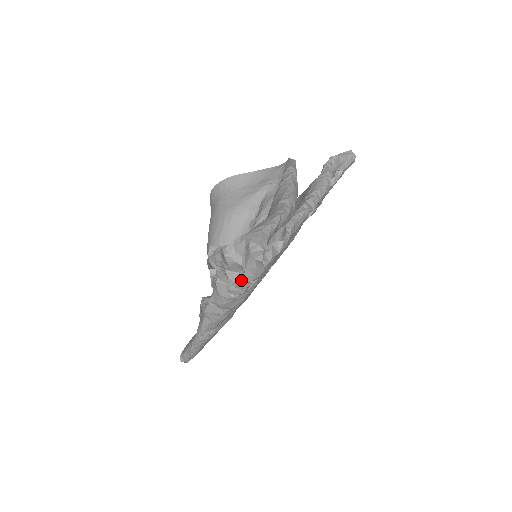
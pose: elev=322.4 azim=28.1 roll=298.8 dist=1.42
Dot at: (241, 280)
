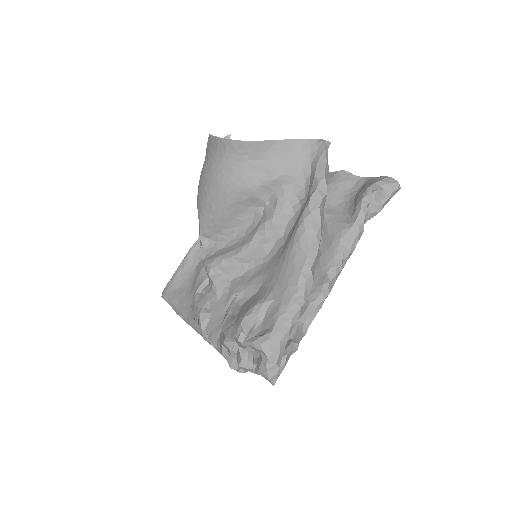
Dot at: (250, 371)
